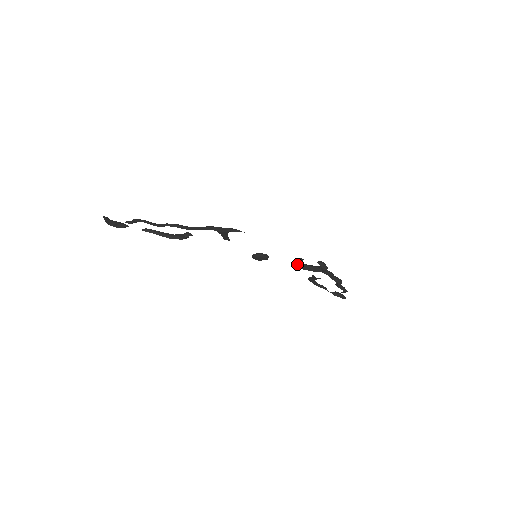
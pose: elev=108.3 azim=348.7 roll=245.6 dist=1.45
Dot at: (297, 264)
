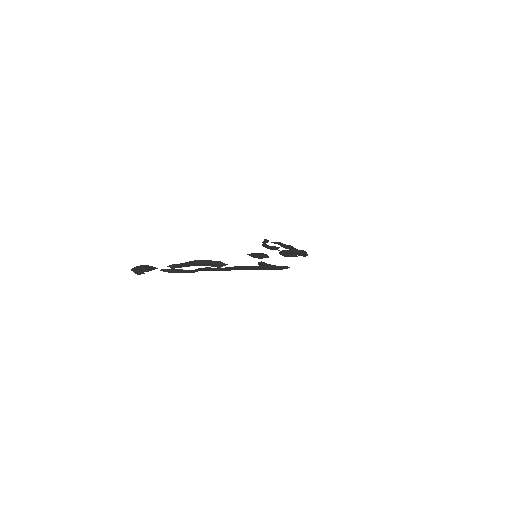
Dot at: (286, 256)
